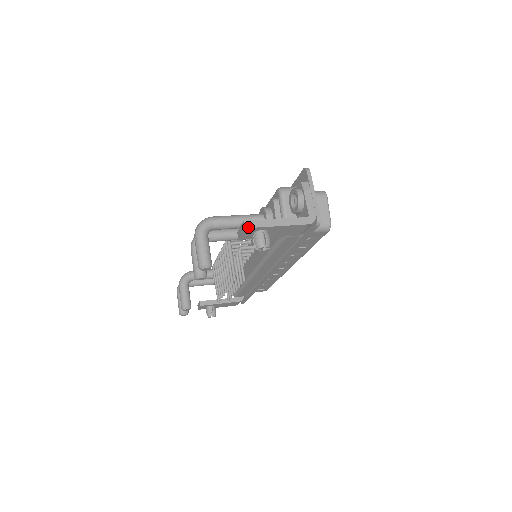
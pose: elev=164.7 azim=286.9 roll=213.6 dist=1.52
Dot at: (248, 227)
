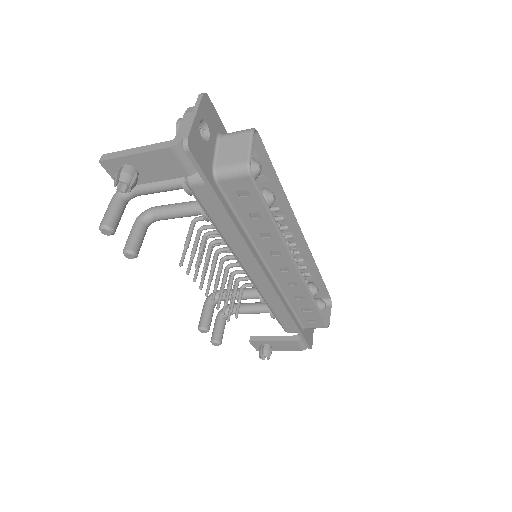
Dot at: (102, 160)
